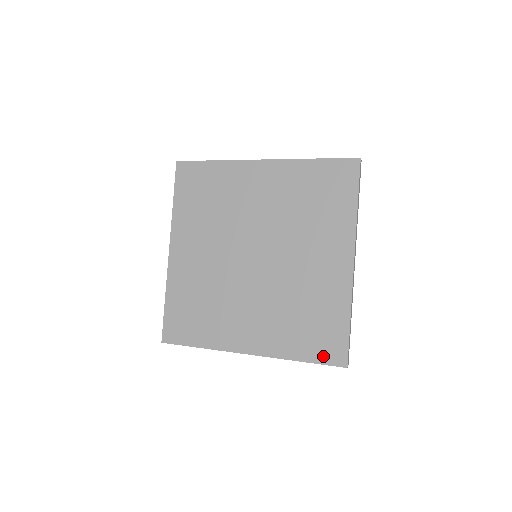
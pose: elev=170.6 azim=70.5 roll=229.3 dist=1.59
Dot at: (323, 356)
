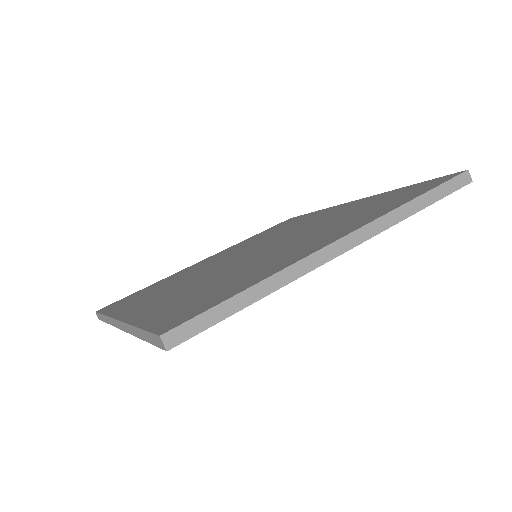
Dot at: (163, 321)
